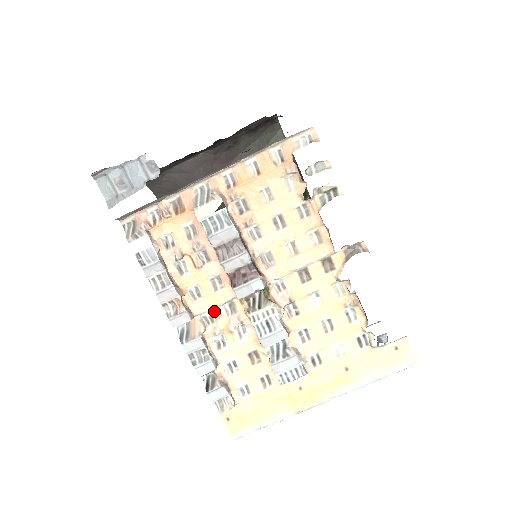
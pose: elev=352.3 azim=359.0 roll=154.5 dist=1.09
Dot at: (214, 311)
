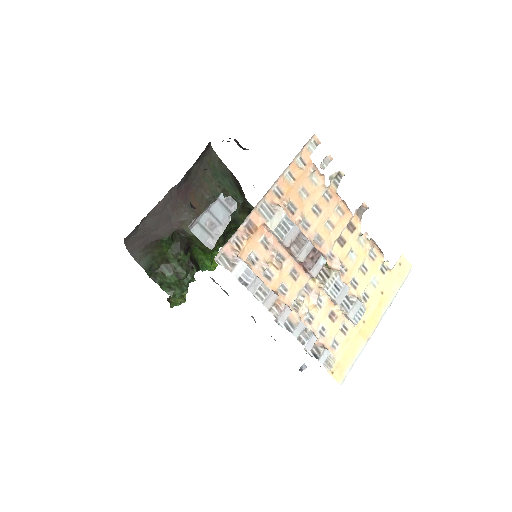
Dot at: (300, 296)
